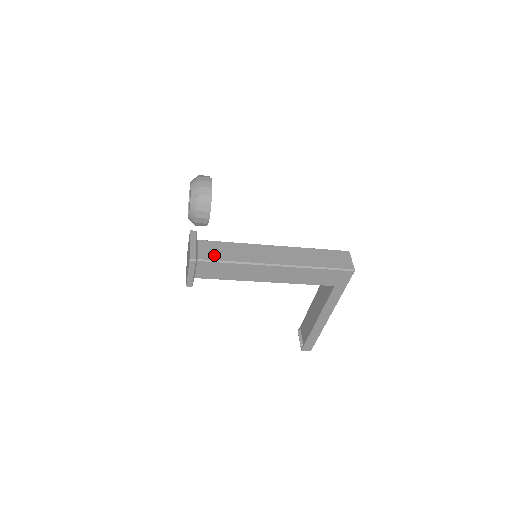
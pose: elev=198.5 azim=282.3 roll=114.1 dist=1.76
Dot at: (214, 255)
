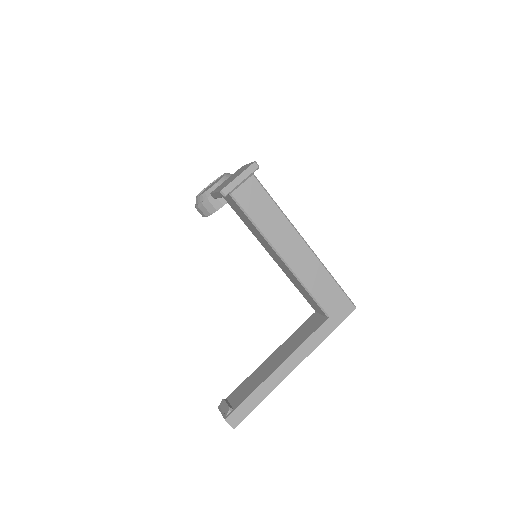
Dot at: occluded
